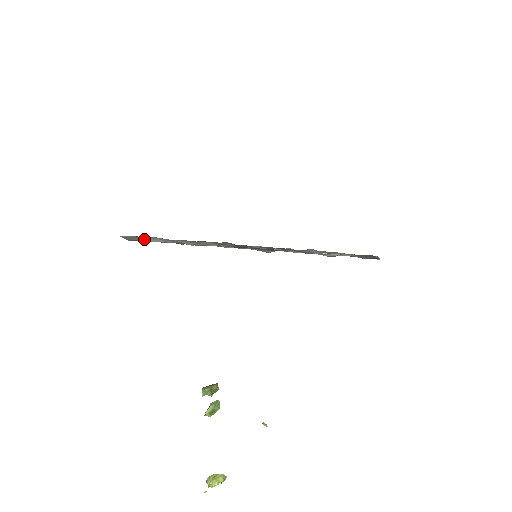
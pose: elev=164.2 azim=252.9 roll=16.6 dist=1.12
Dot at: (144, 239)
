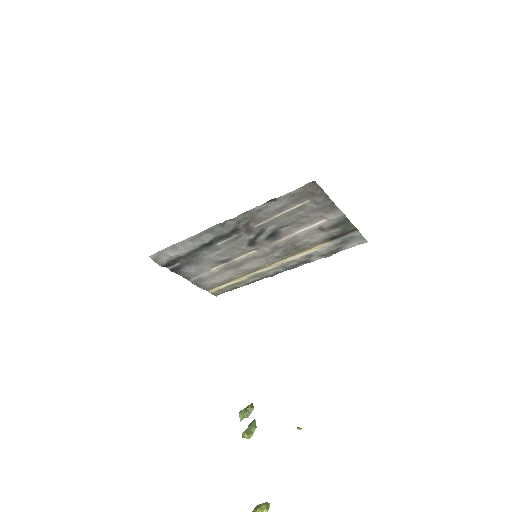
Dot at: (168, 259)
